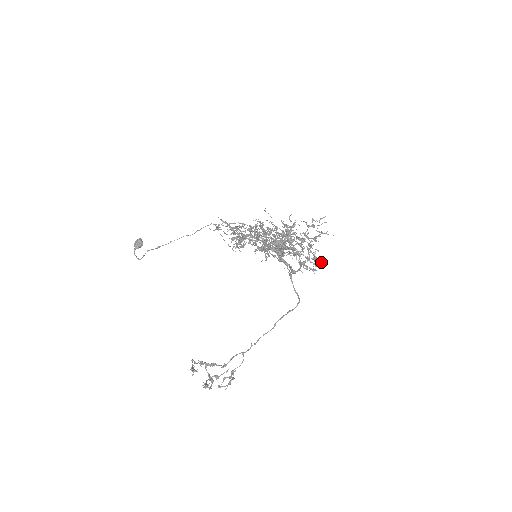
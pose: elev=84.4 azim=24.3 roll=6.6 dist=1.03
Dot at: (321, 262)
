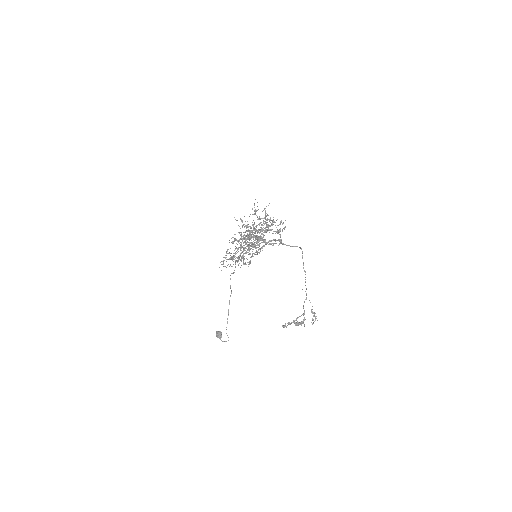
Dot at: occluded
